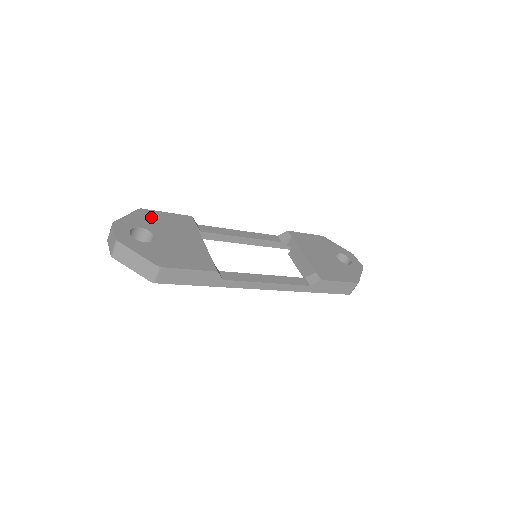
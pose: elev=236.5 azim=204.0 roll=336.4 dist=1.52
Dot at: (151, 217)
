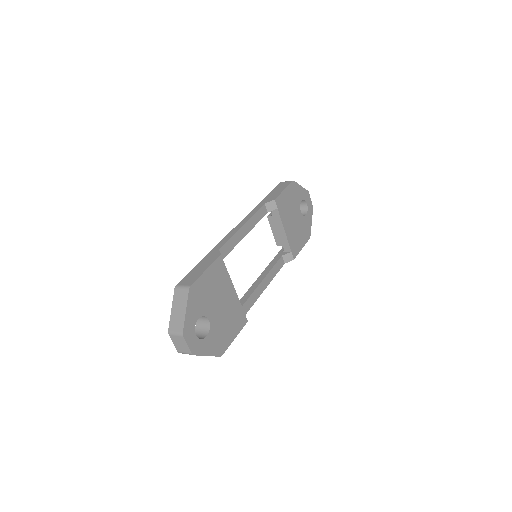
Dot at: (200, 293)
